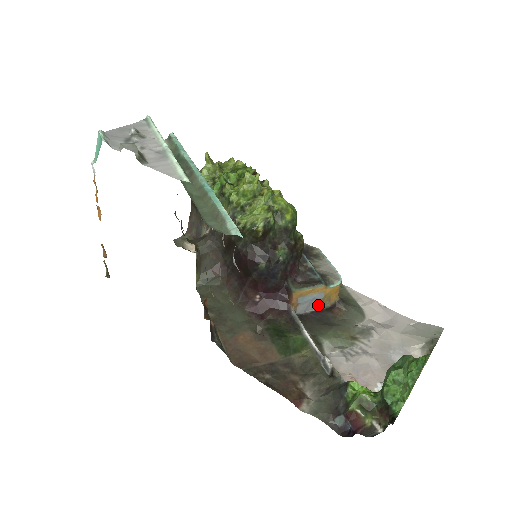
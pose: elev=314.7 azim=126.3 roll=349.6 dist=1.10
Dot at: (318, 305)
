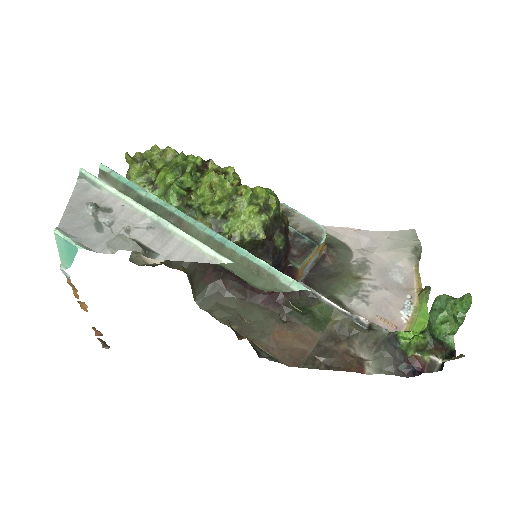
Dot at: occluded
